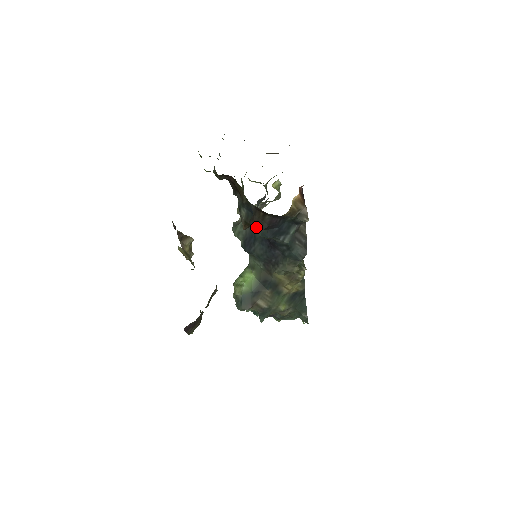
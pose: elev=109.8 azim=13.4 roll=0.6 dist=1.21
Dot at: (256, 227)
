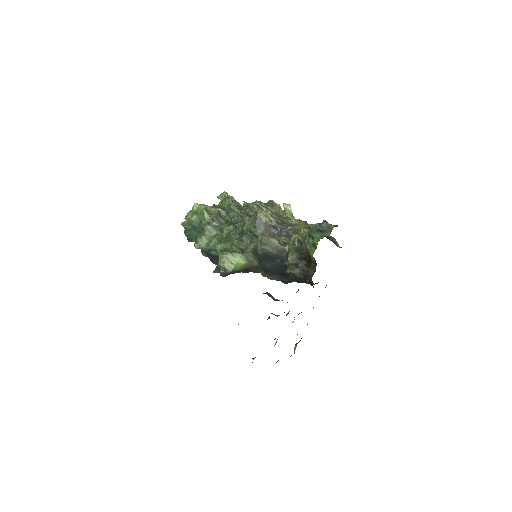
Dot at: (296, 280)
